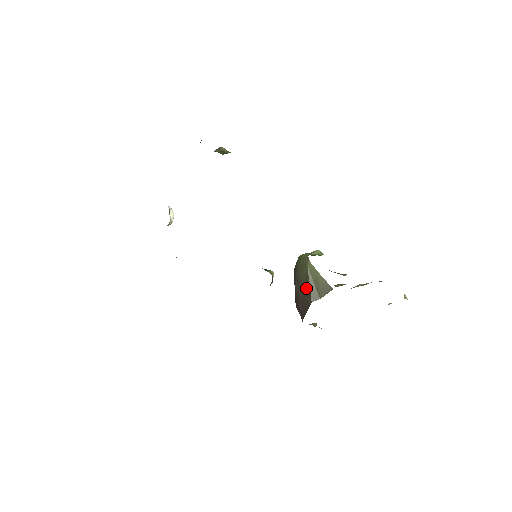
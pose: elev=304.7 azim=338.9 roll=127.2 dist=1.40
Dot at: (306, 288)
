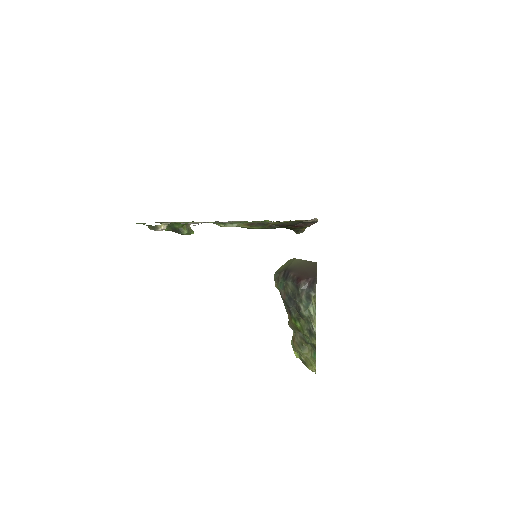
Dot at: (305, 264)
